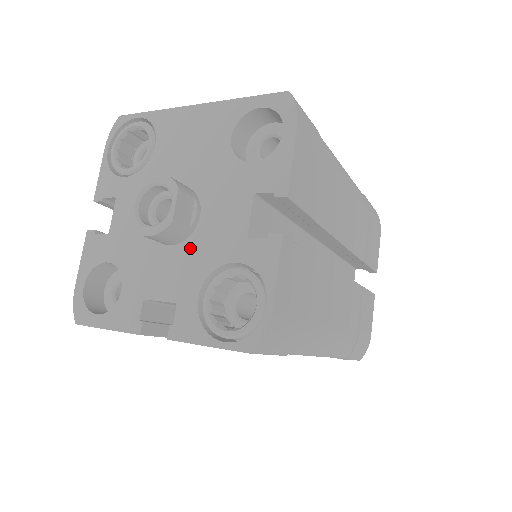
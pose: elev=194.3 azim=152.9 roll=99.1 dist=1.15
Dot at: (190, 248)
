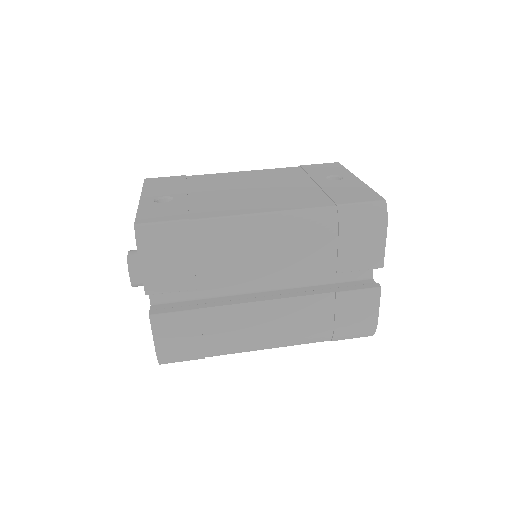
Dot at: occluded
